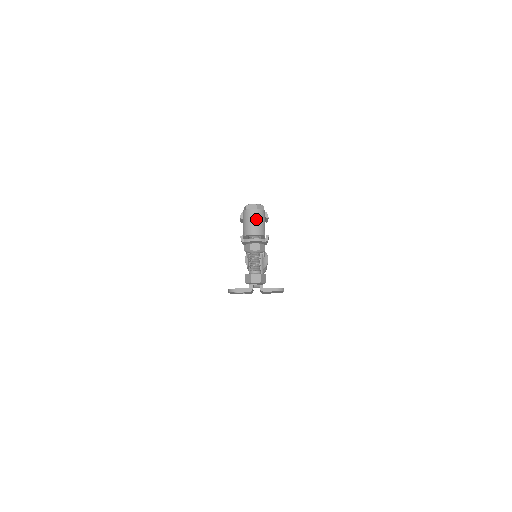
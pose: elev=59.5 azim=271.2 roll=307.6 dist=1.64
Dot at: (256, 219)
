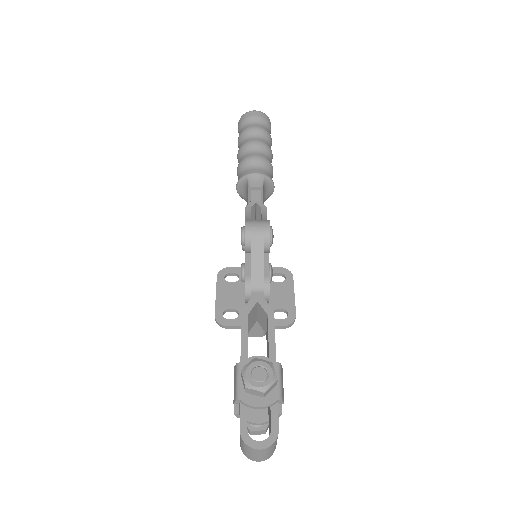
Dot at: (263, 454)
